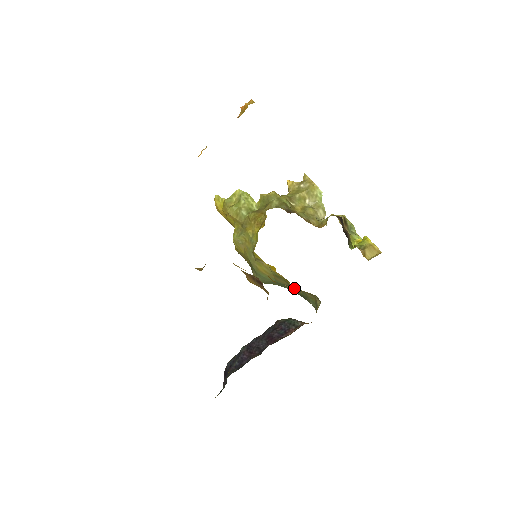
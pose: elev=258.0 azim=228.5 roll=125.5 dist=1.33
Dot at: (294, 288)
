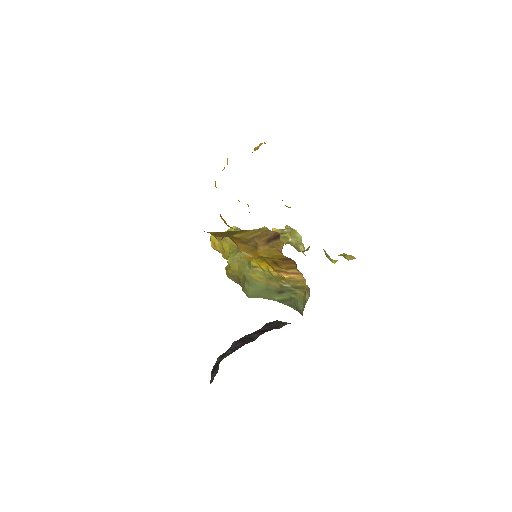
Dot at: (285, 290)
